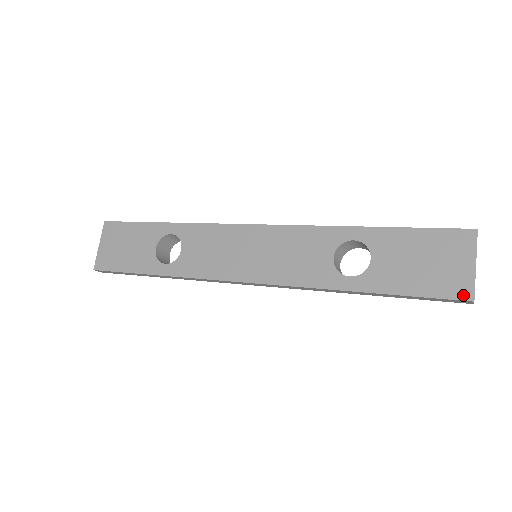
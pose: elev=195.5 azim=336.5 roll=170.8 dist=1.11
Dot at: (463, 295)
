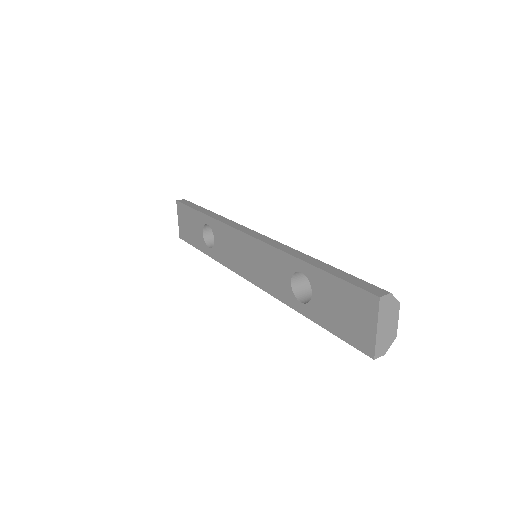
Dot at: (367, 351)
